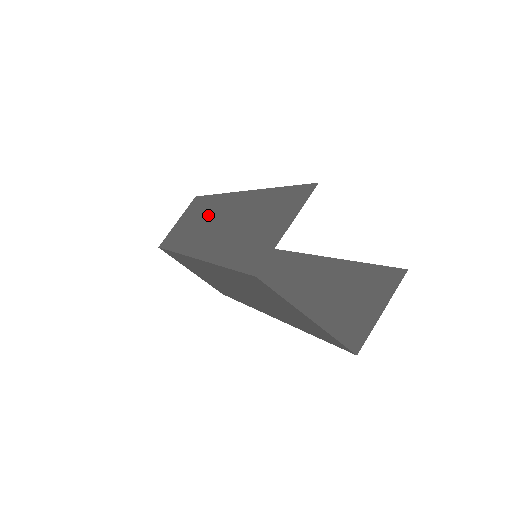
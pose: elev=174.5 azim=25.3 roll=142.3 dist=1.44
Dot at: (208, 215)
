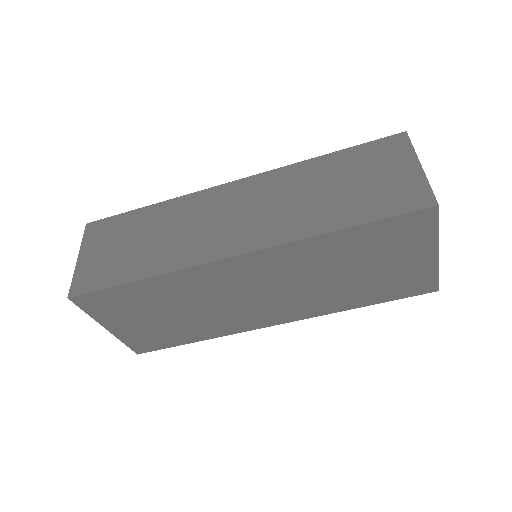
Dot at: (187, 219)
